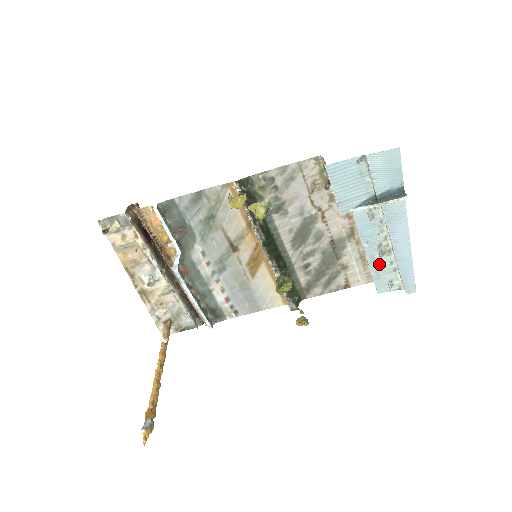
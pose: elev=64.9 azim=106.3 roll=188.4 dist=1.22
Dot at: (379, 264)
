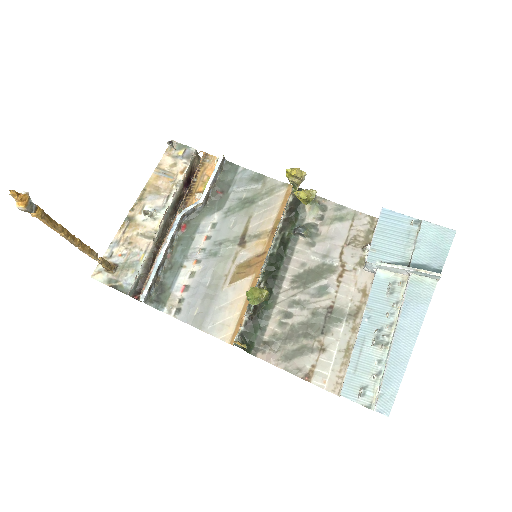
Dot at: (365, 354)
